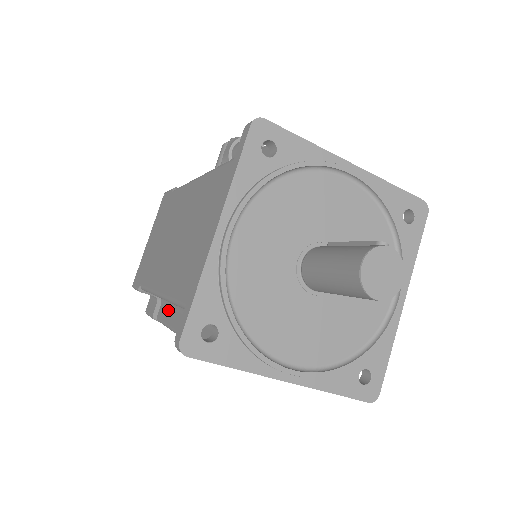
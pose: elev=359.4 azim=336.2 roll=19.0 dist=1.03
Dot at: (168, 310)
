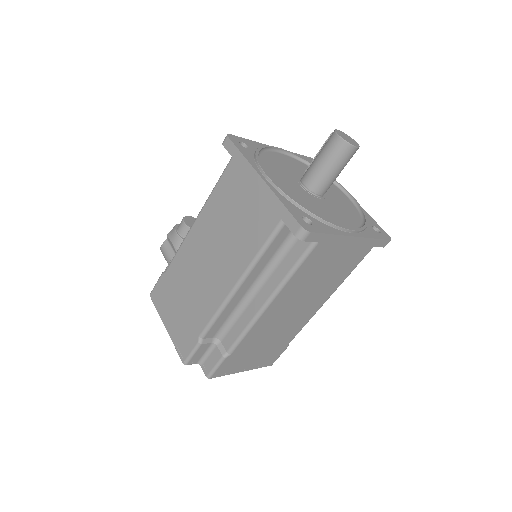
Dot at: (237, 324)
